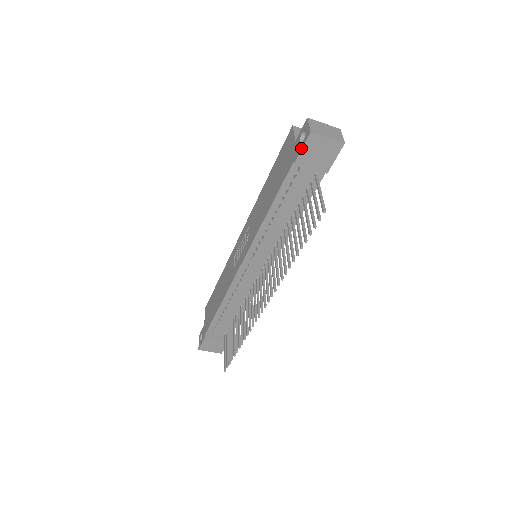
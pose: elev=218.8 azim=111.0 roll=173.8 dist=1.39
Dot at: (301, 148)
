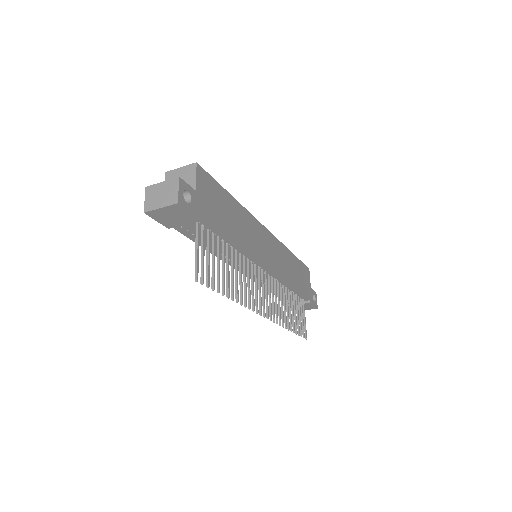
Dot at: (157, 220)
